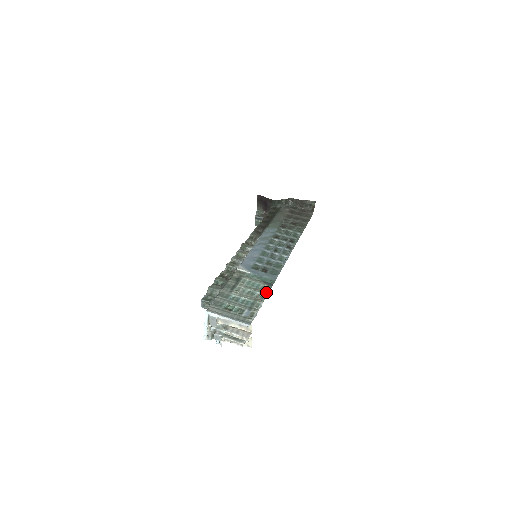
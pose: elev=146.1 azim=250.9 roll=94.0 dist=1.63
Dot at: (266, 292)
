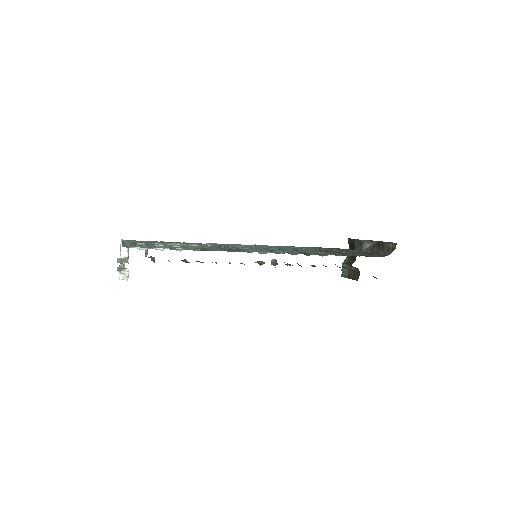
Dot at: (187, 249)
